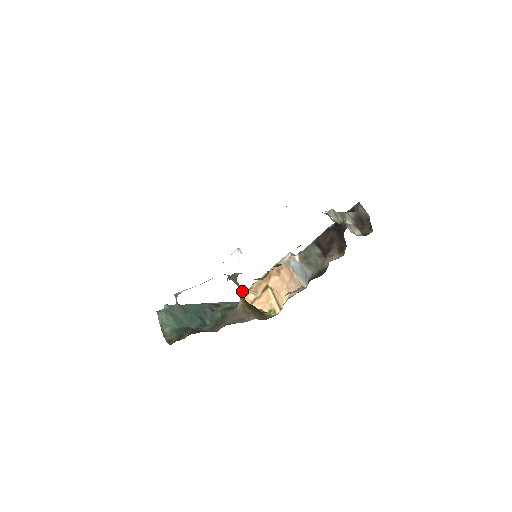
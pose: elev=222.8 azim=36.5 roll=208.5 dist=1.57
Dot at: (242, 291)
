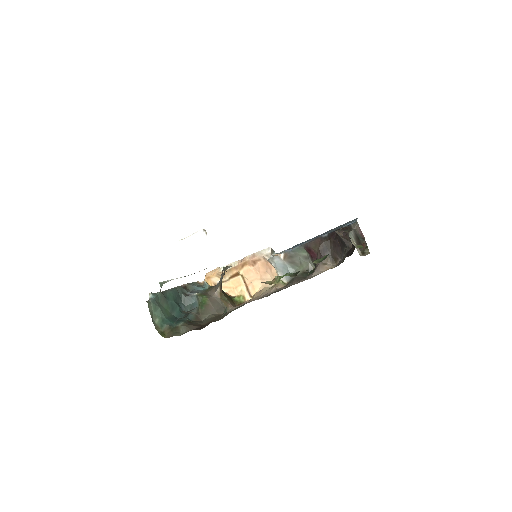
Dot at: occluded
